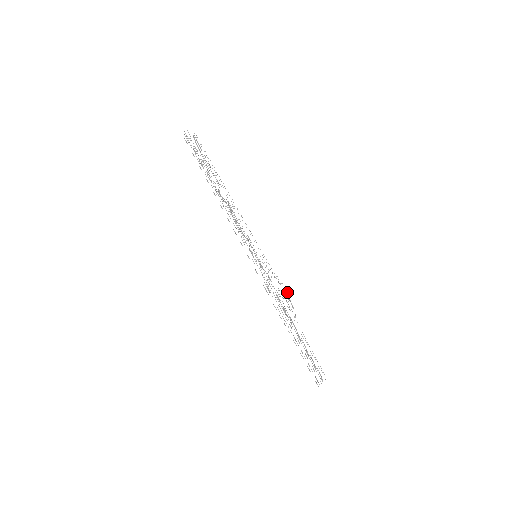
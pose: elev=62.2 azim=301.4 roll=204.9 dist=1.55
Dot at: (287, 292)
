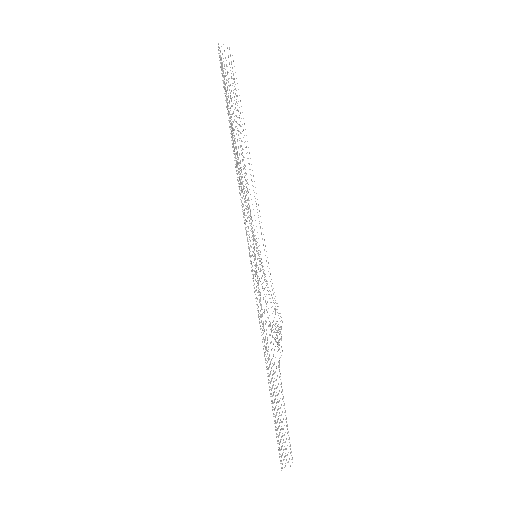
Dot at: (282, 321)
